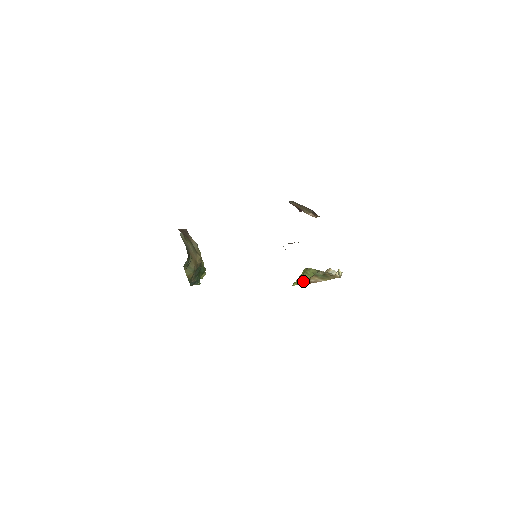
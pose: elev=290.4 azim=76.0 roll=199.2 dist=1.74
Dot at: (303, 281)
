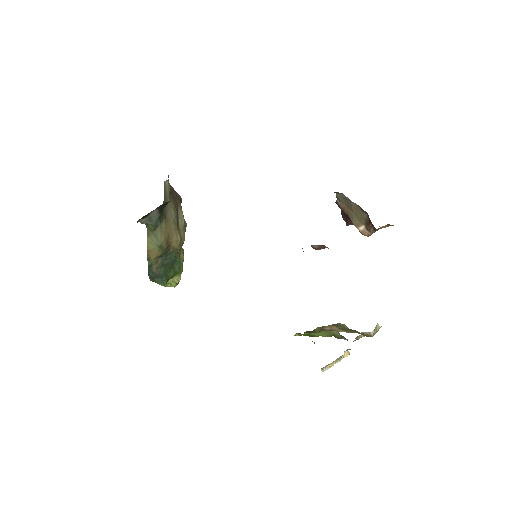
Dot at: (312, 334)
